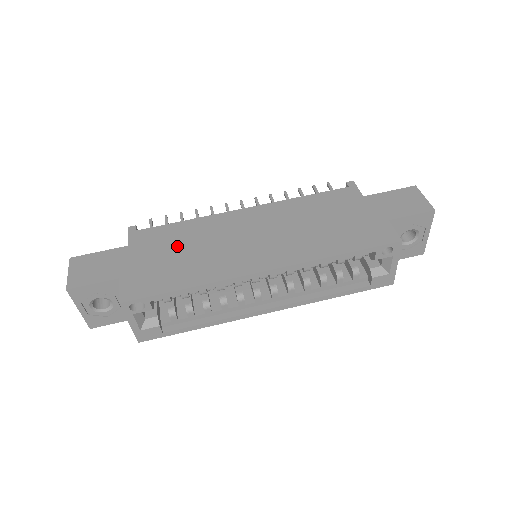
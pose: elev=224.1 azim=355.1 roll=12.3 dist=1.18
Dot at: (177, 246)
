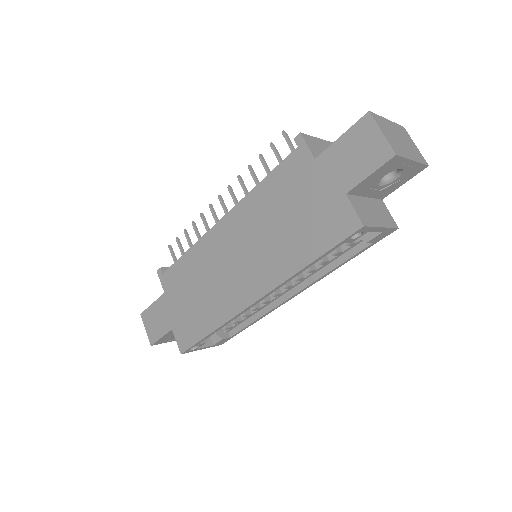
Dot at: (191, 286)
